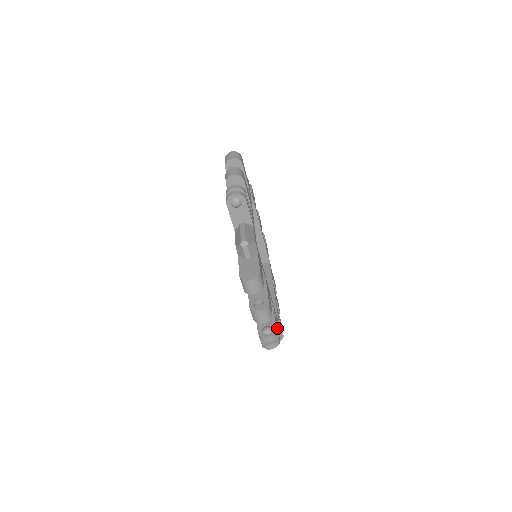
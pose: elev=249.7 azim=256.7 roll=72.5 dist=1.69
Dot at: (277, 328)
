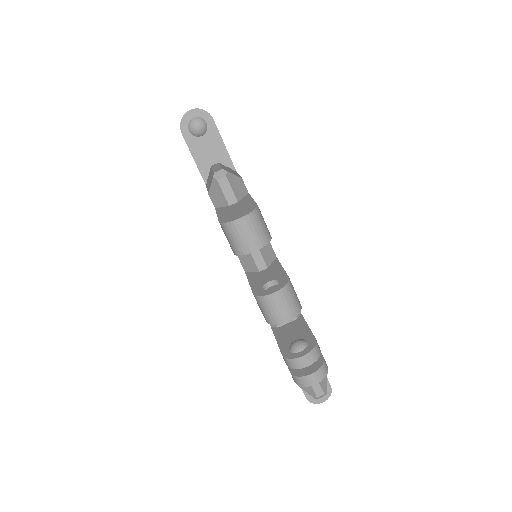
Dot at: occluded
